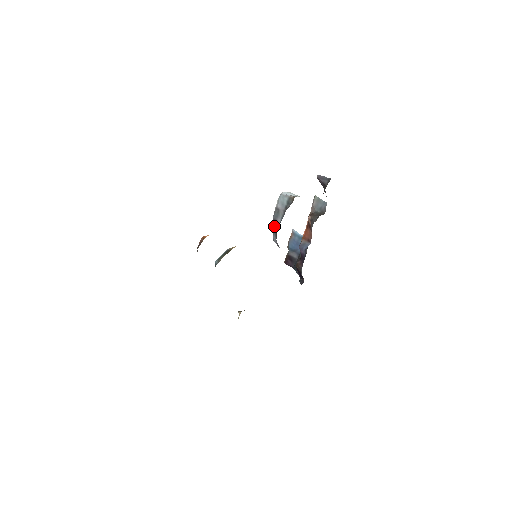
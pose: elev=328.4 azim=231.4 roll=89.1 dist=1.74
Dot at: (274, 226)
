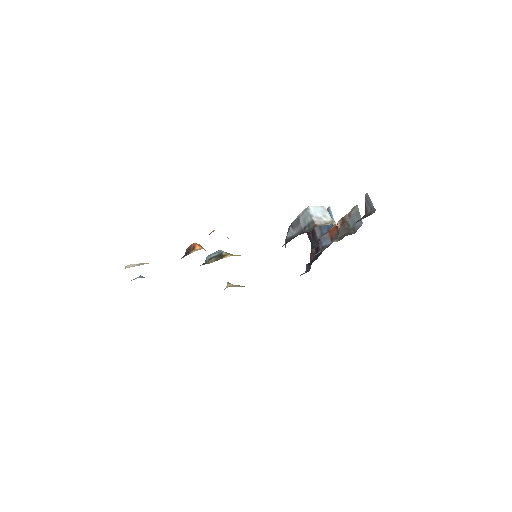
Dot at: (289, 232)
